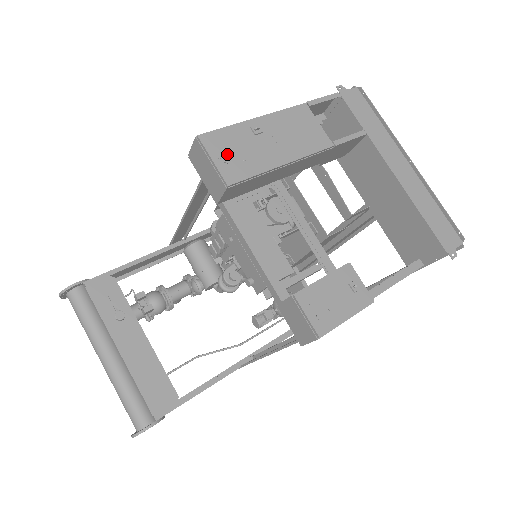
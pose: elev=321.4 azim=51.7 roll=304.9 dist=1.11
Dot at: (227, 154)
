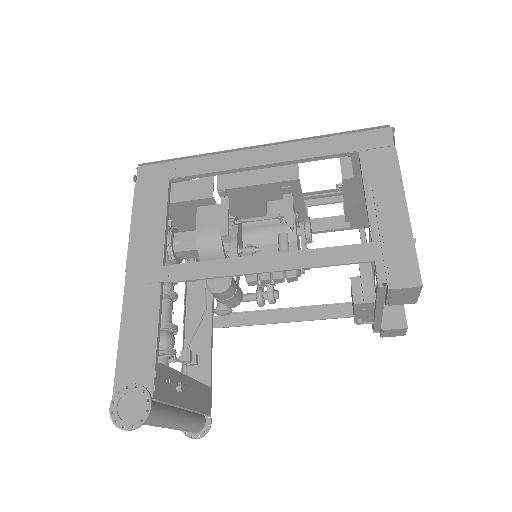
Dot at: occluded
